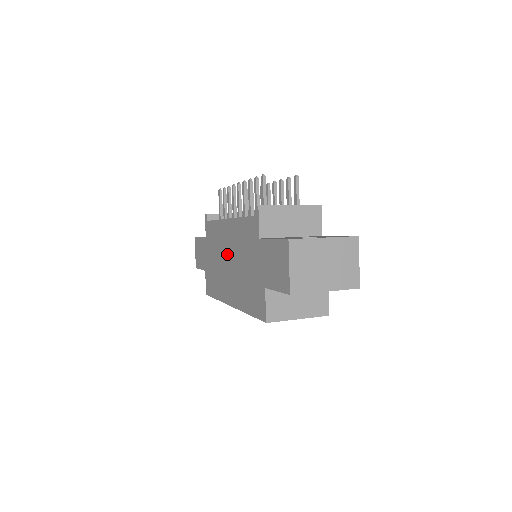
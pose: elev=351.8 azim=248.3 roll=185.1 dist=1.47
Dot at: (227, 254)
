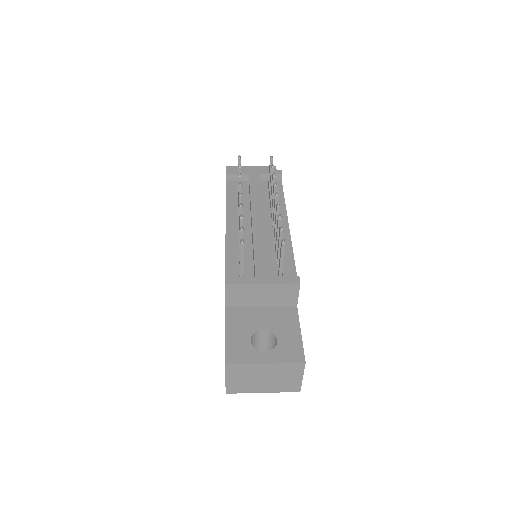
Dot at: occluded
